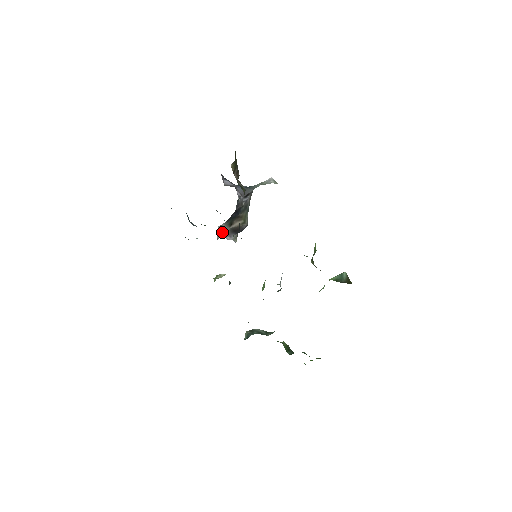
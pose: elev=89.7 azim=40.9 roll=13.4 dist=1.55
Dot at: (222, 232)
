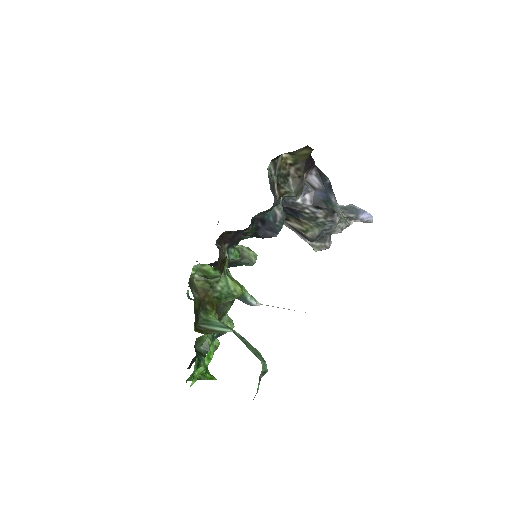
Dot at: occluded
